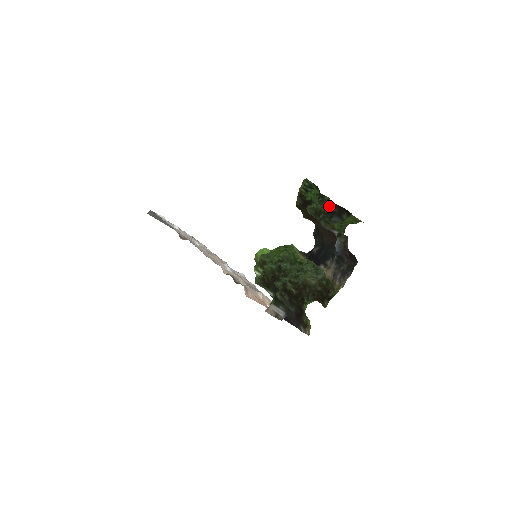
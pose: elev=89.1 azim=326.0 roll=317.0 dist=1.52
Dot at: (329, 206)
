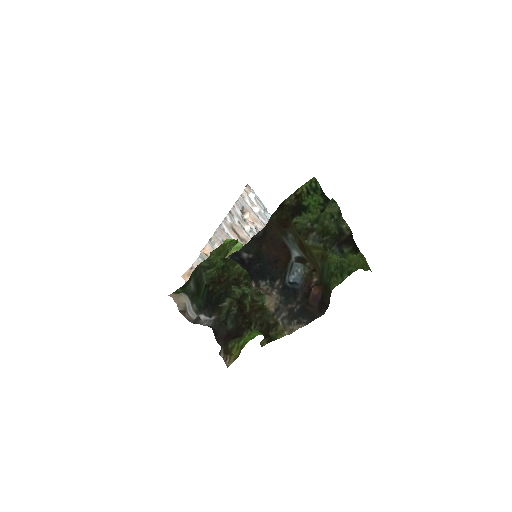
Dot at: (341, 230)
